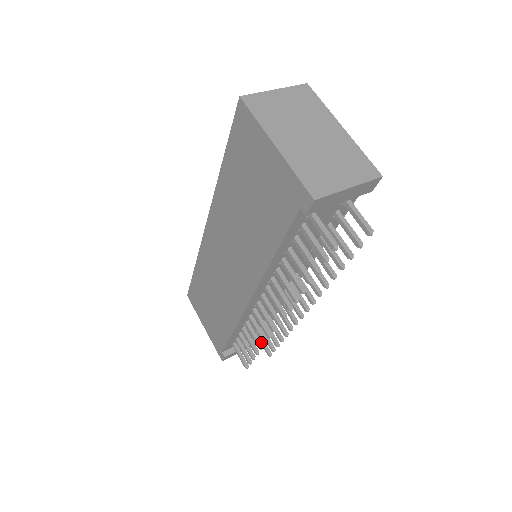
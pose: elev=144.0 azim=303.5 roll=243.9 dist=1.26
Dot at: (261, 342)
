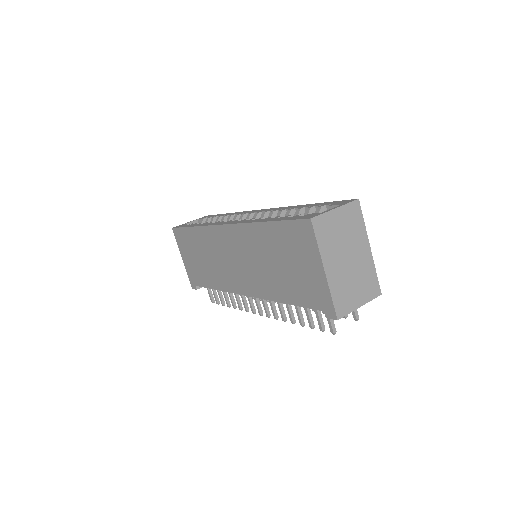
Dot at: occluded
